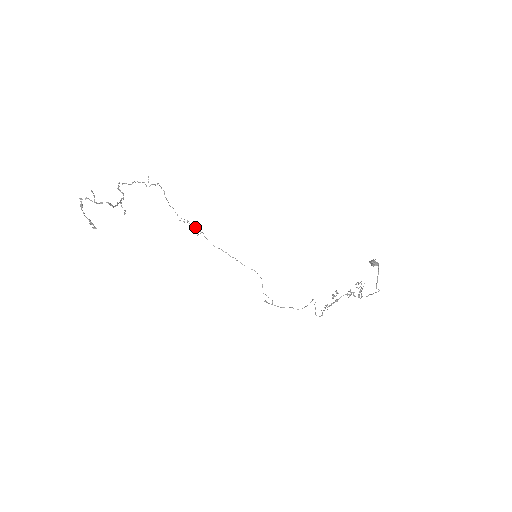
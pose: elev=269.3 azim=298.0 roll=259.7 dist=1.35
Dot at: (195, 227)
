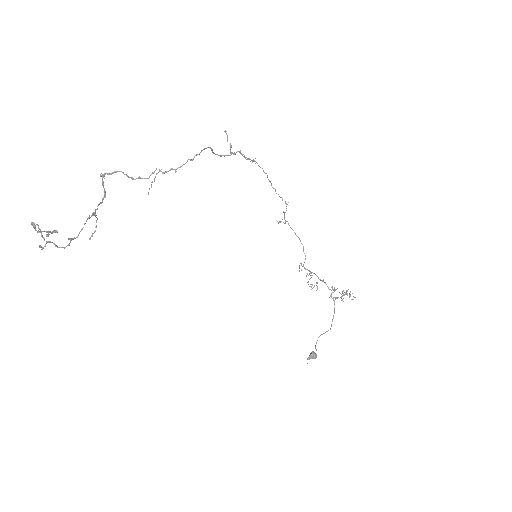
Dot at: (243, 156)
